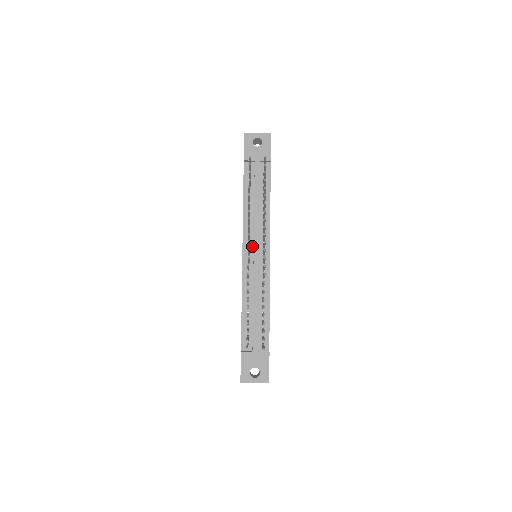
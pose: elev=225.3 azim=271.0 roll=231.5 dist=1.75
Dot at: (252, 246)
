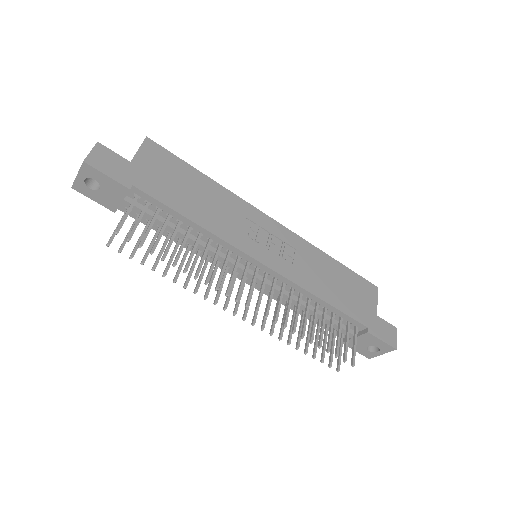
Dot at: occluded
